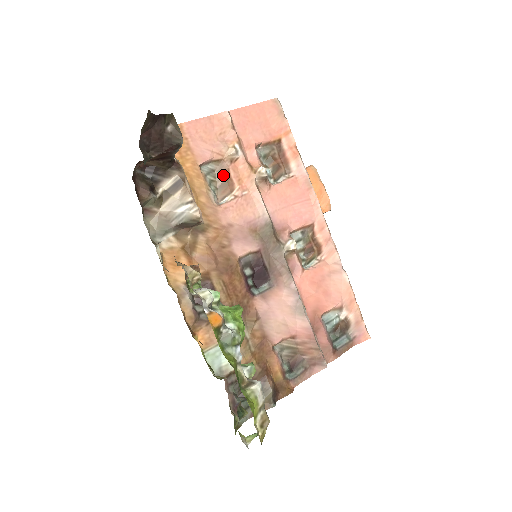
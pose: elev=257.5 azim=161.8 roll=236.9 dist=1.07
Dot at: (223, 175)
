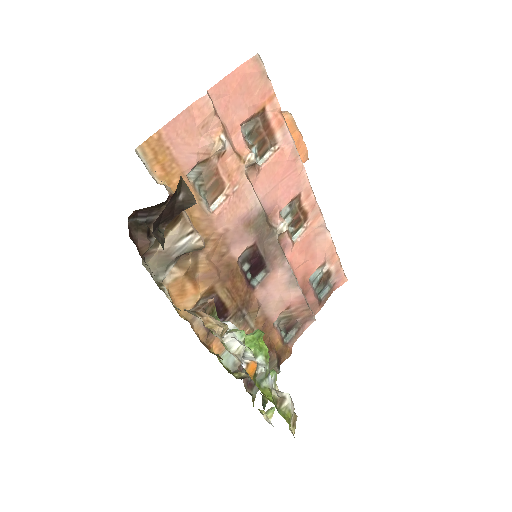
Dot at: (212, 176)
